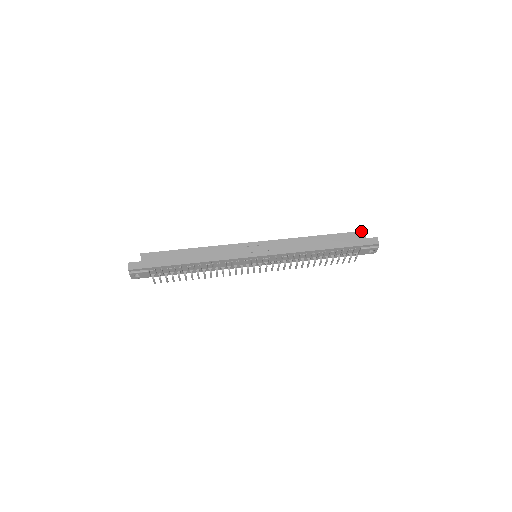
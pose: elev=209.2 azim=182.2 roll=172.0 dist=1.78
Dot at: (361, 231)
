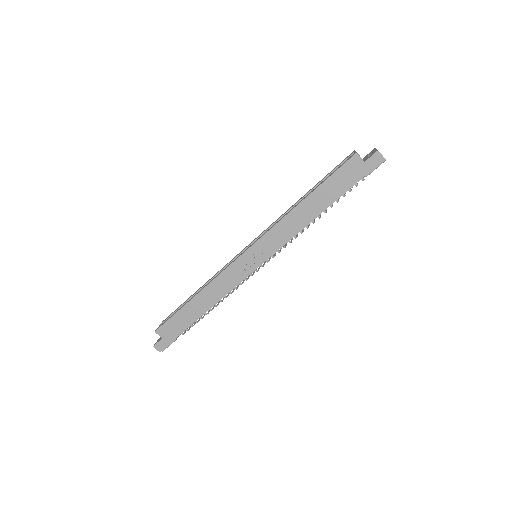
Dot at: (353, 155)
